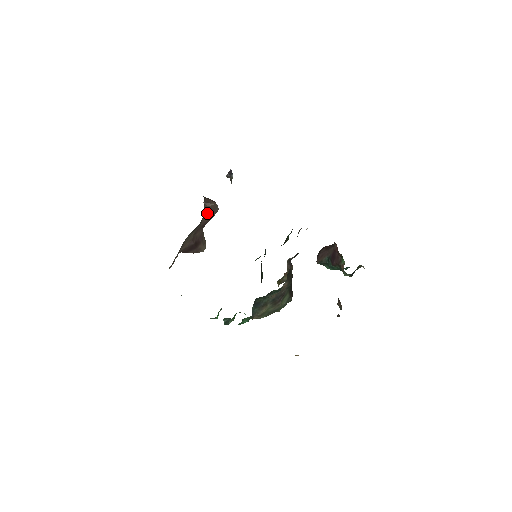
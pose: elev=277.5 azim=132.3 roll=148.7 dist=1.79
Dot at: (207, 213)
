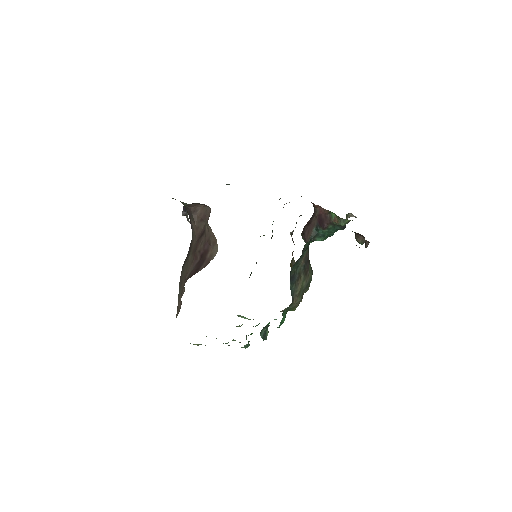
Dot at: (198, 223)
